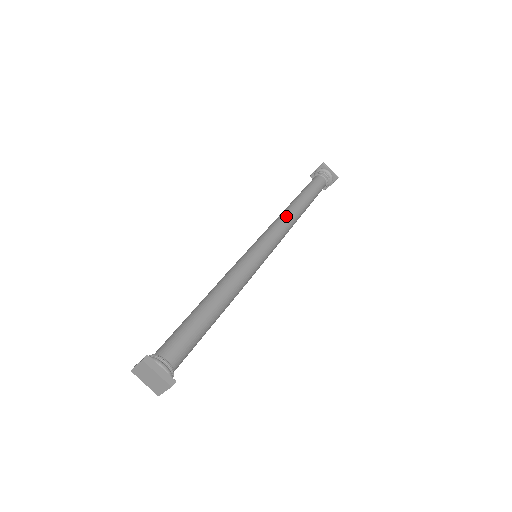
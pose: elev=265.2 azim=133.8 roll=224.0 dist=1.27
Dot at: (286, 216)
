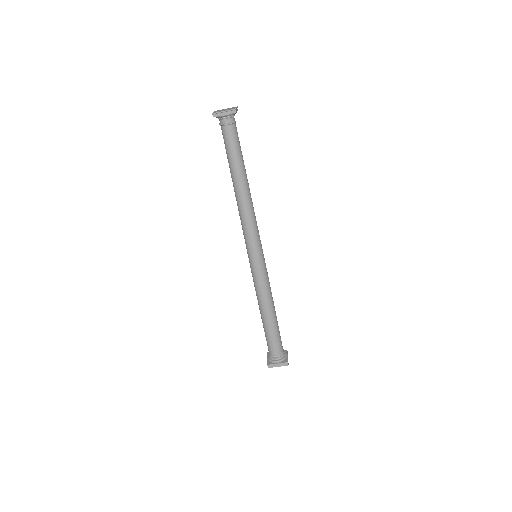
Dot at: (242, 211)
